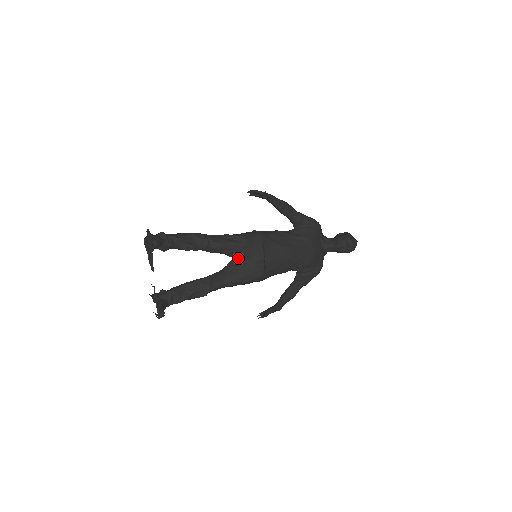
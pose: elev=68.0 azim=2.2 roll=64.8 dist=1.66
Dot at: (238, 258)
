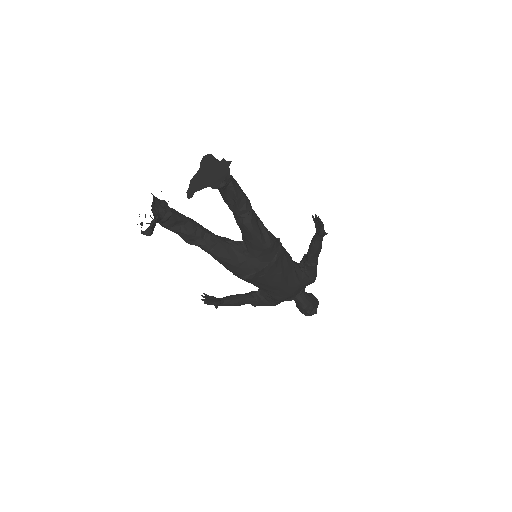
Dot at: (246, 247)
